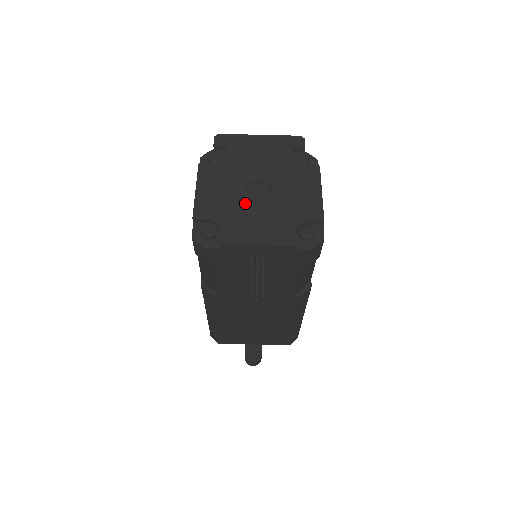
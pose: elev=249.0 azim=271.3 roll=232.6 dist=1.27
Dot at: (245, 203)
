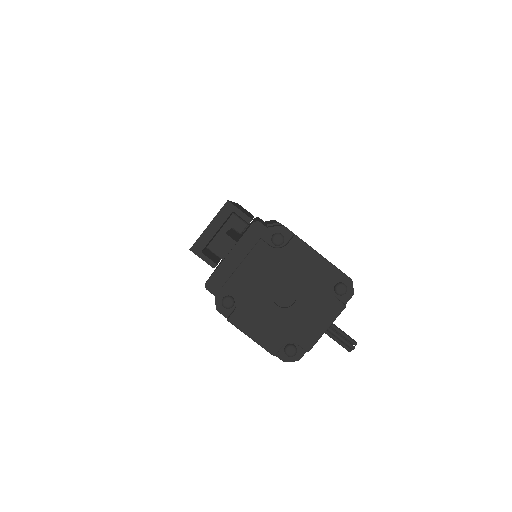
Dot at: (288, 314)
